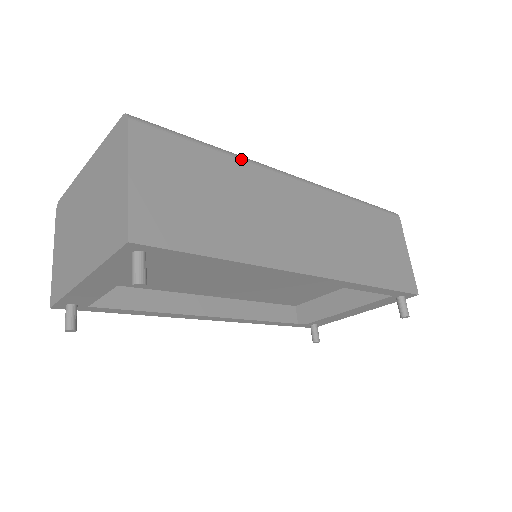
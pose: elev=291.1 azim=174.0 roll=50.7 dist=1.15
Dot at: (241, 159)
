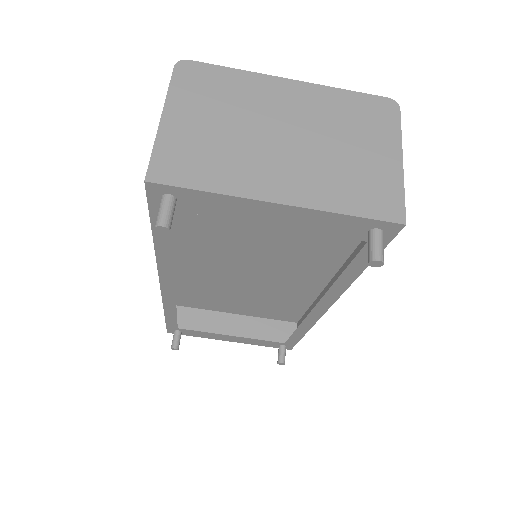
Dot at: occluded
